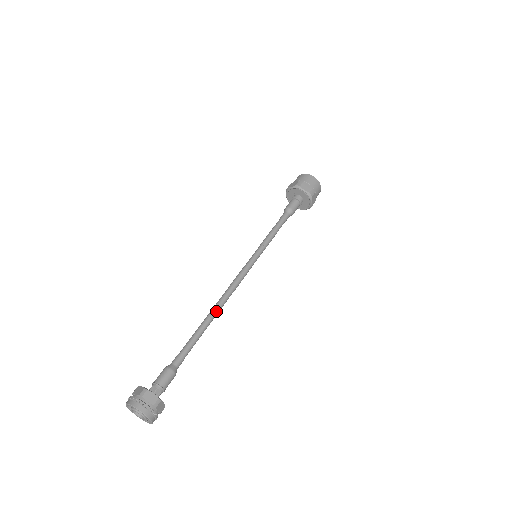
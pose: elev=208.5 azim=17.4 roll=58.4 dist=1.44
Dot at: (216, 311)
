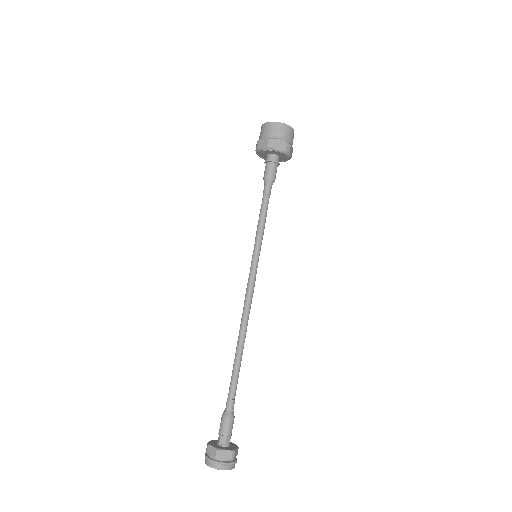
Dot at: (243, 340)
